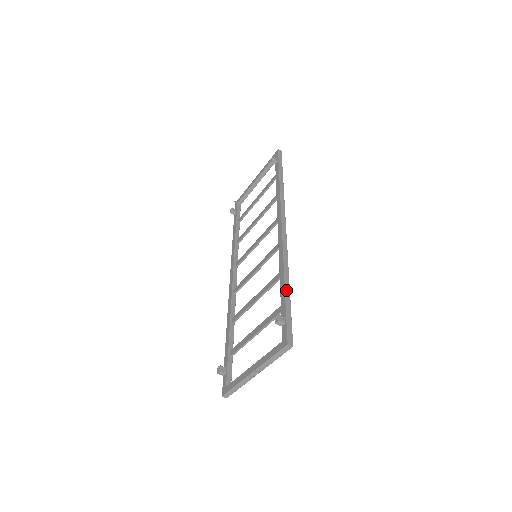
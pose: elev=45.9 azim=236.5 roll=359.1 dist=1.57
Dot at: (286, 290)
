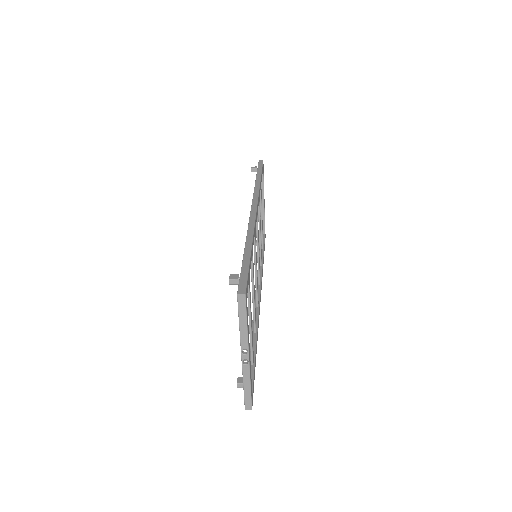
Dot at: (245, 251)
